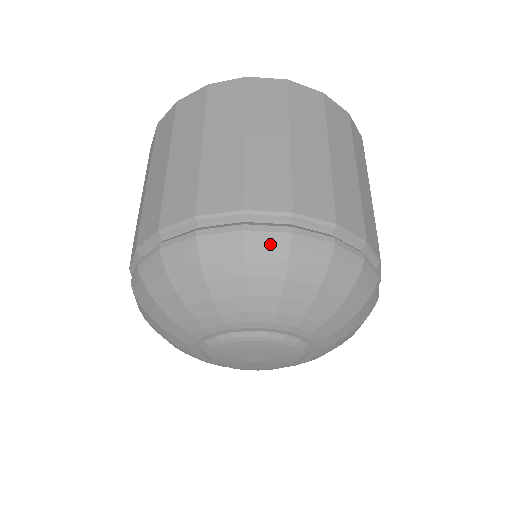
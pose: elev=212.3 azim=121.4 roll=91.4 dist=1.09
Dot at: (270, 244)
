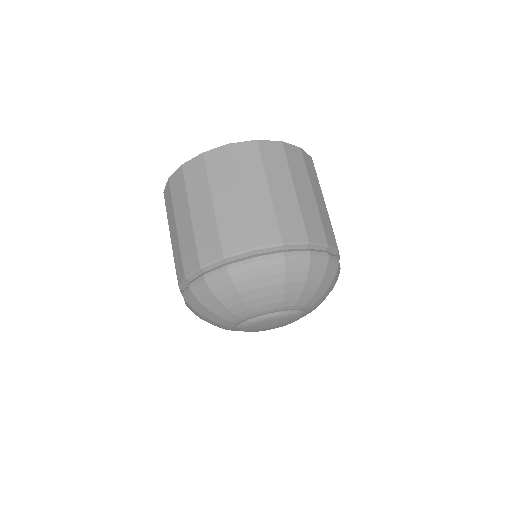
Dot at: (201, 289)
